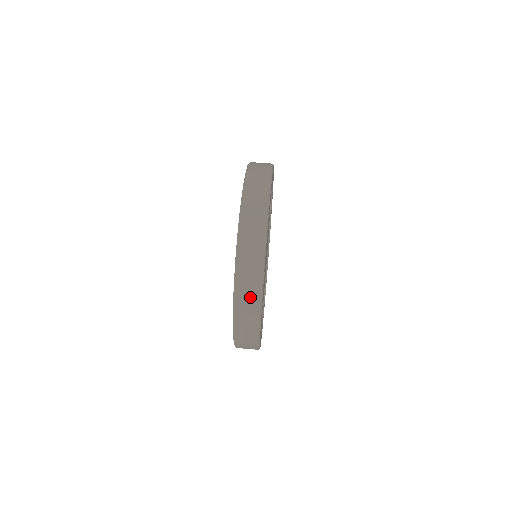
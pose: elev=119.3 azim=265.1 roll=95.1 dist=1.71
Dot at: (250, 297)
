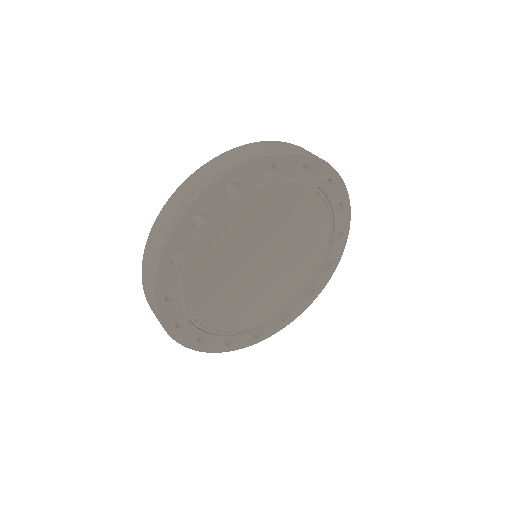
Dot at: (241, 156)
